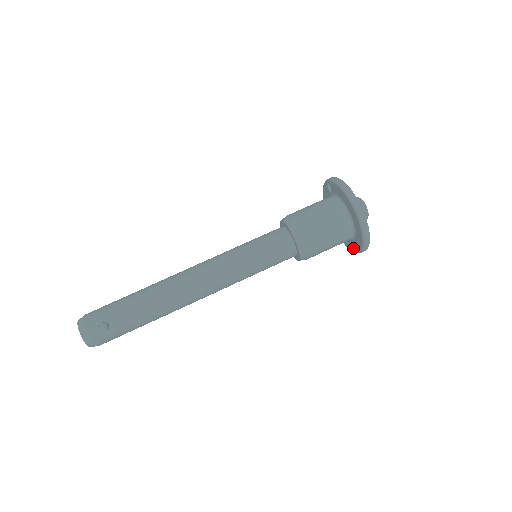
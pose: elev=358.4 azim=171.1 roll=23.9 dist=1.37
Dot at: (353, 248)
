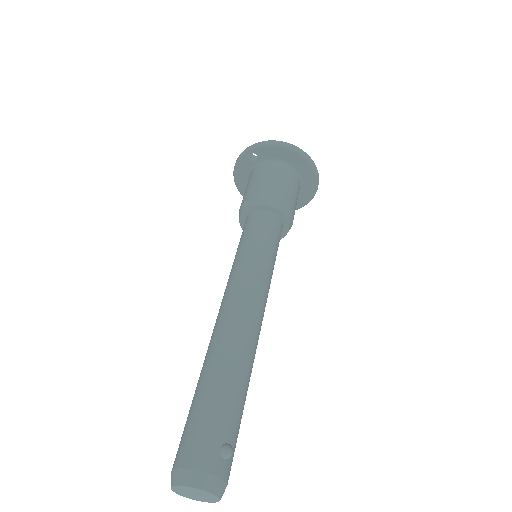
Dot at: occluded
